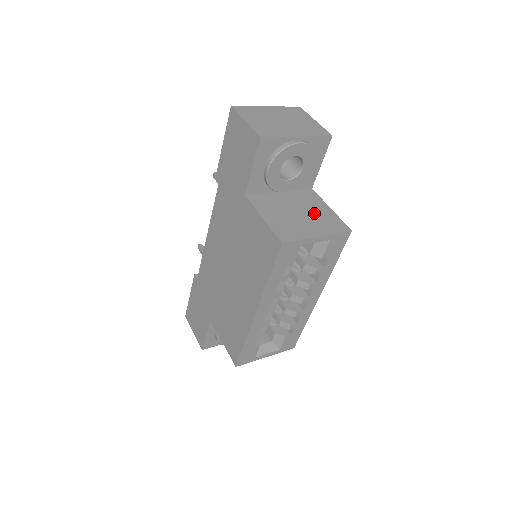
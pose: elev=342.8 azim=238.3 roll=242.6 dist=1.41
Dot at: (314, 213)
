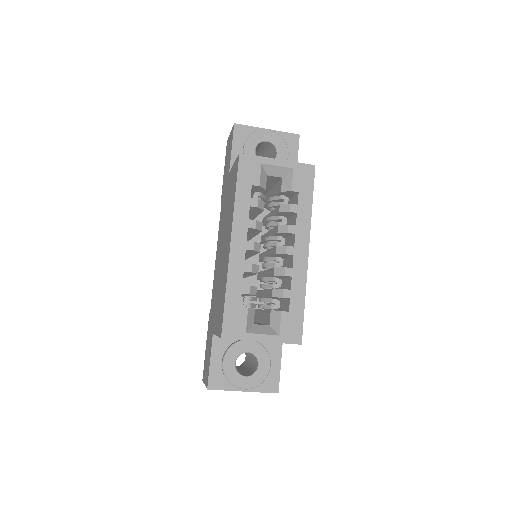
Dot at: occluded
